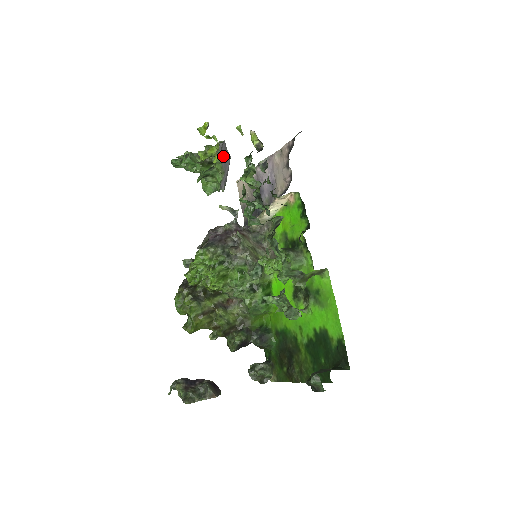
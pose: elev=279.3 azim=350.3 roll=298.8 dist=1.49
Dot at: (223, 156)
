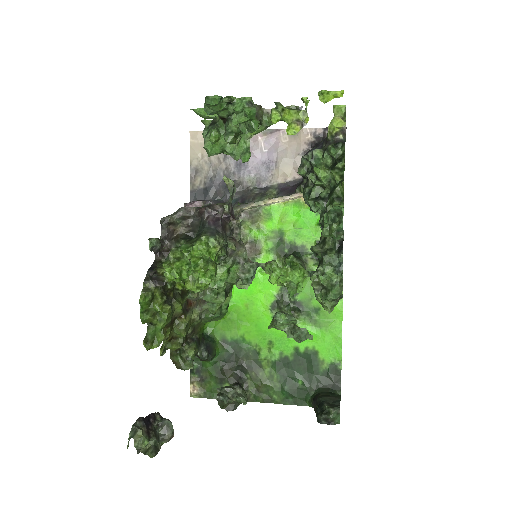
Dot at: occluded
